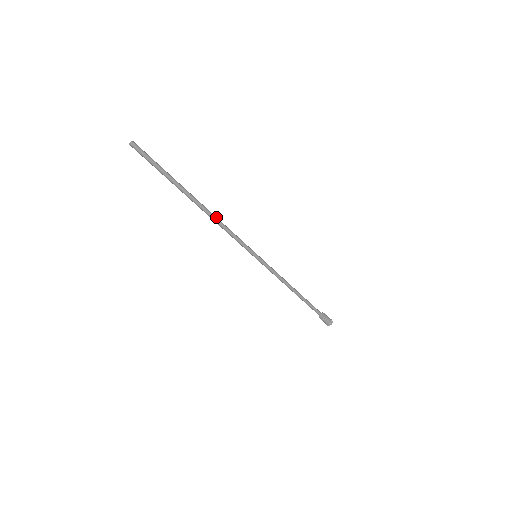
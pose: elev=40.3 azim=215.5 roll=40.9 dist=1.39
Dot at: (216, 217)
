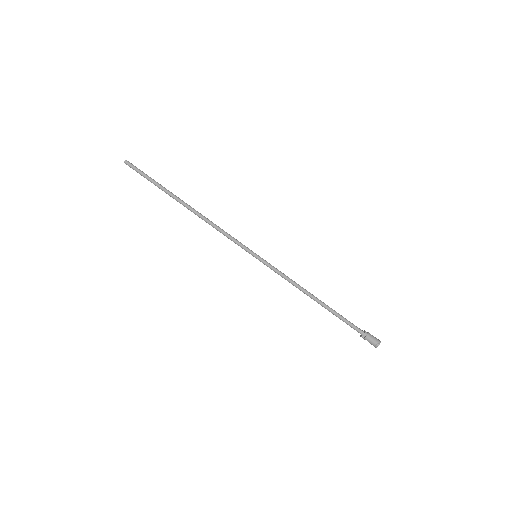
Dot at: occluded
